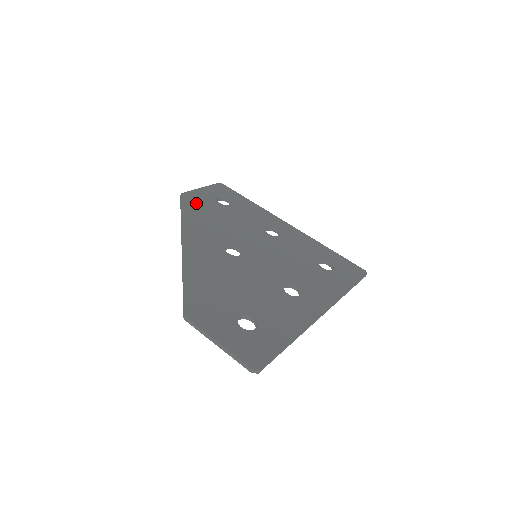
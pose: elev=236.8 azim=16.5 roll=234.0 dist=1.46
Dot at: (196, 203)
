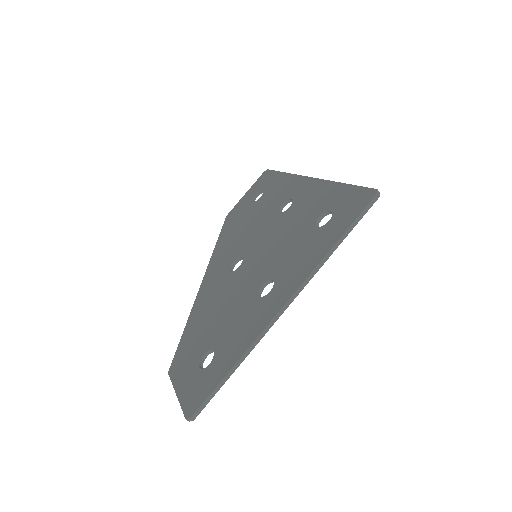
Dot at: (233, 219)
